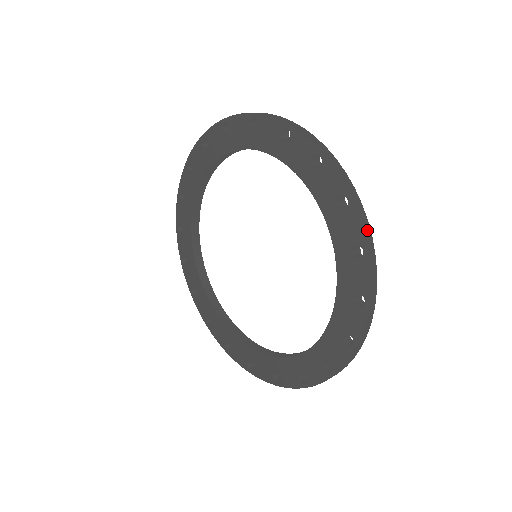
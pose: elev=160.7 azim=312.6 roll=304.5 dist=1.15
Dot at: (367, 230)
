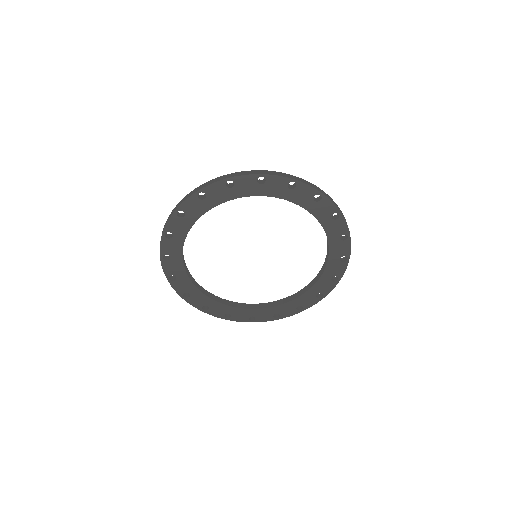
Dot at: (283, 174)
